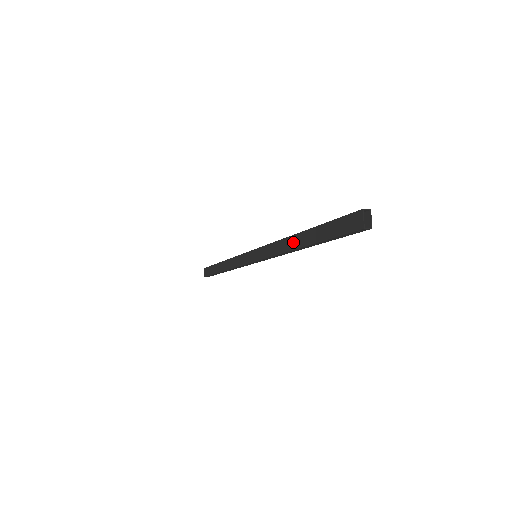
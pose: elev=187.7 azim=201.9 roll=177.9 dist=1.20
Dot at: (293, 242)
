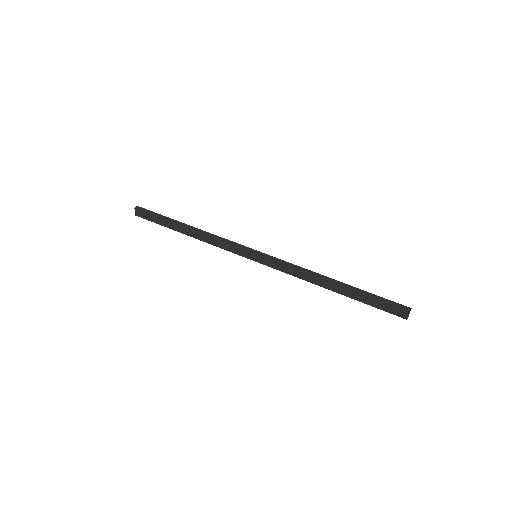
Dot at: (324, 284)
